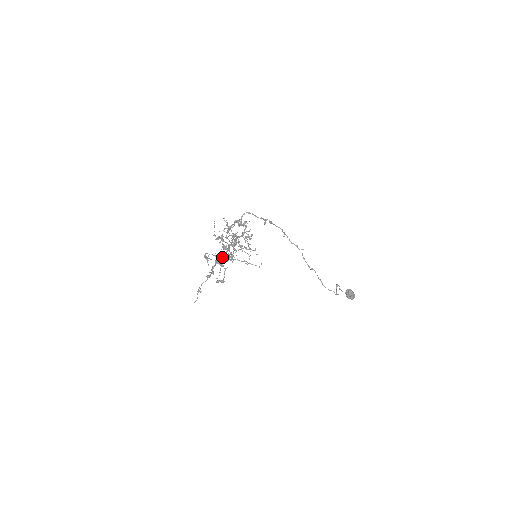
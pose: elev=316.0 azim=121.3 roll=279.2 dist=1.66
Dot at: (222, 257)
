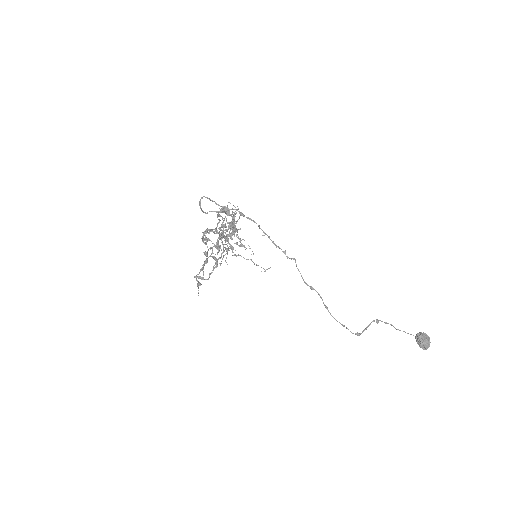
Dot at: (208, 249)
